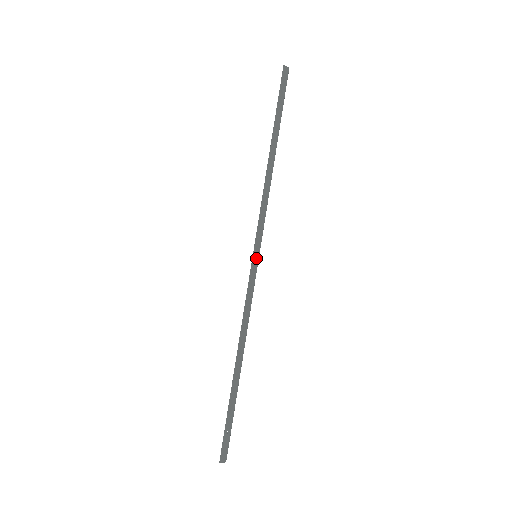
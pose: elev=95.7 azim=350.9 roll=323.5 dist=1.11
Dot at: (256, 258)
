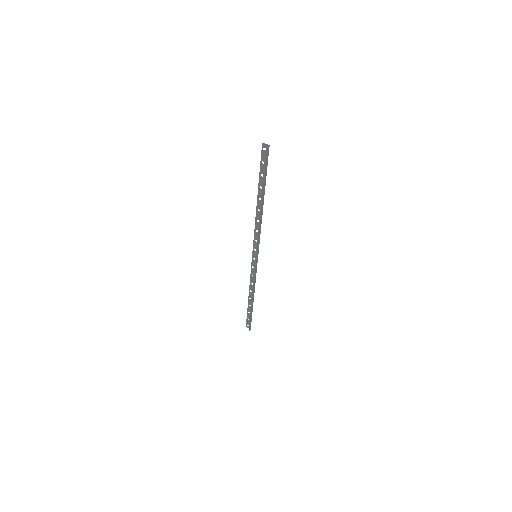
Dot at: (257, 258)
